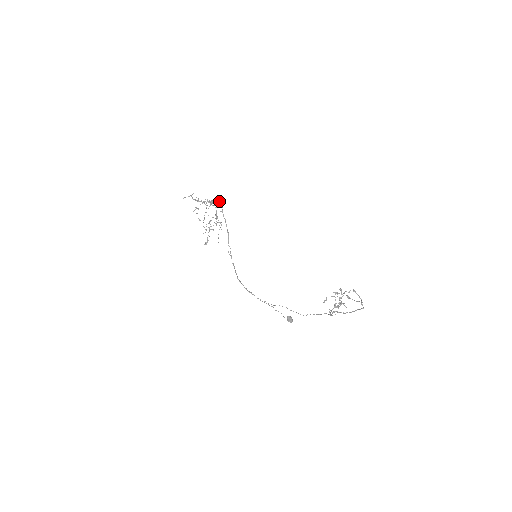
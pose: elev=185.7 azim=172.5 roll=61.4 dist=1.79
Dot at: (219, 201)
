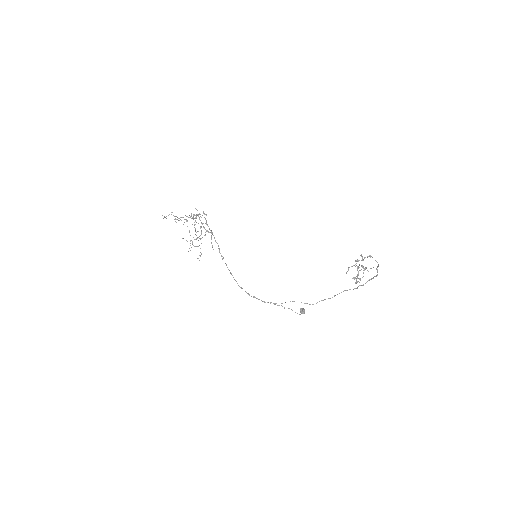
Dot at: occluded
